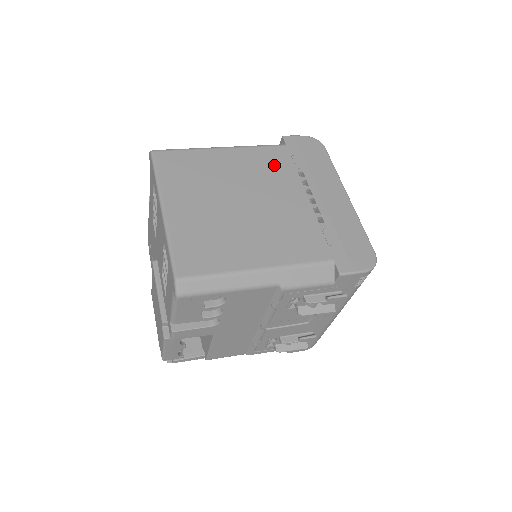
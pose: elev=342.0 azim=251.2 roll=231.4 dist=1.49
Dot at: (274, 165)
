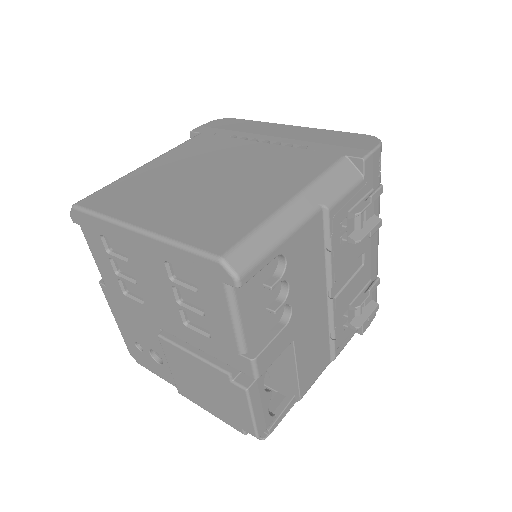
Dot at: (207, 146)
